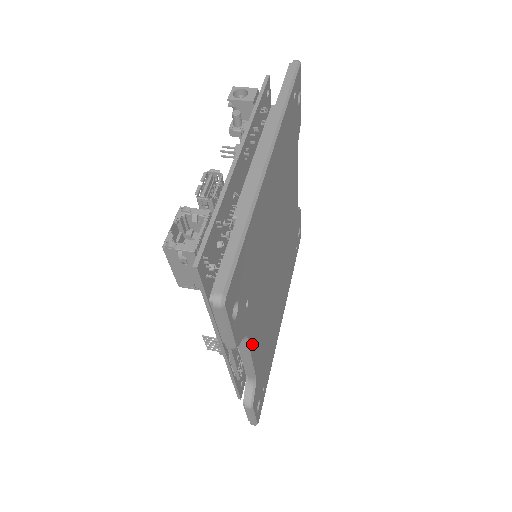
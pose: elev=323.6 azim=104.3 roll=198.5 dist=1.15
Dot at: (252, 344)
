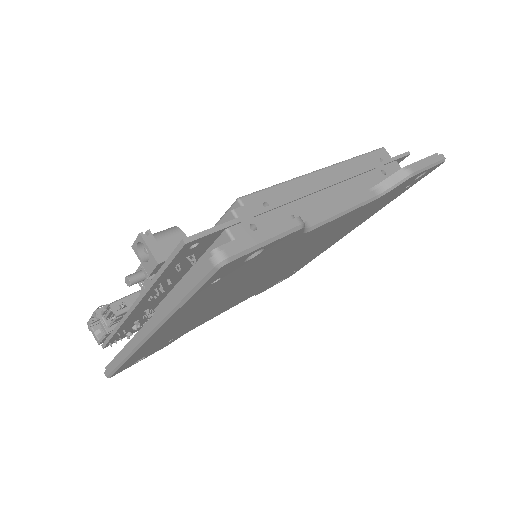
Dot at: (215, 316)
